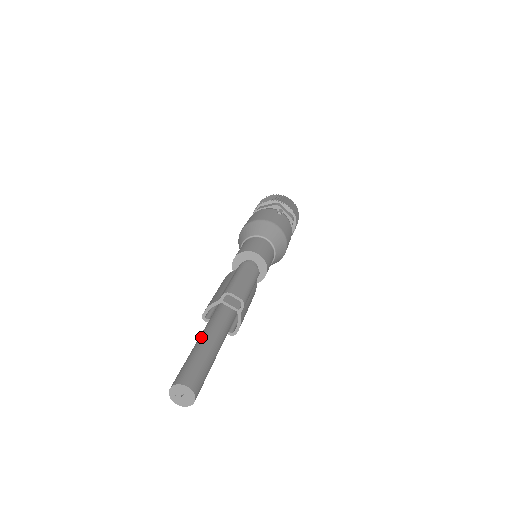
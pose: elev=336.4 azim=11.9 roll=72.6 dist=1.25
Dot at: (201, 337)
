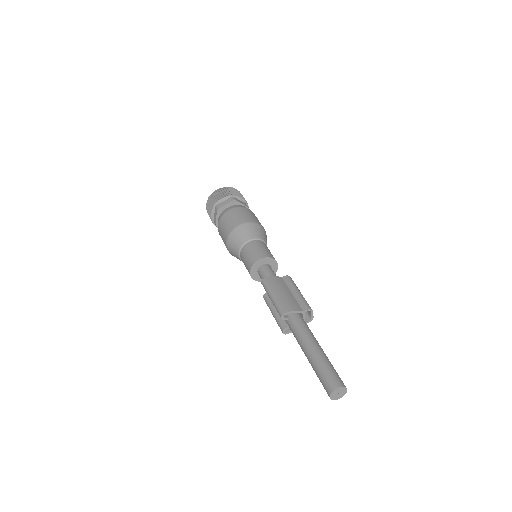
Dot at: (317, 344)
